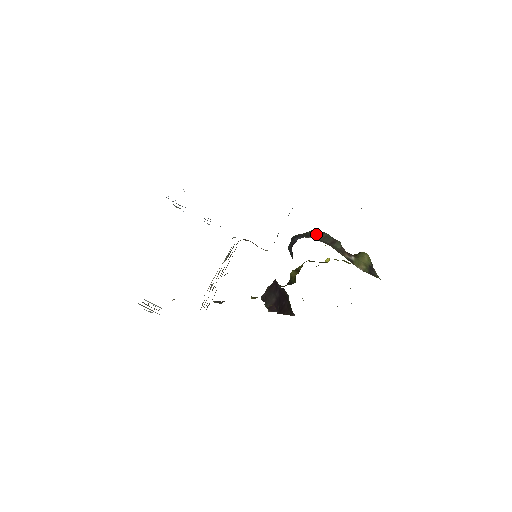
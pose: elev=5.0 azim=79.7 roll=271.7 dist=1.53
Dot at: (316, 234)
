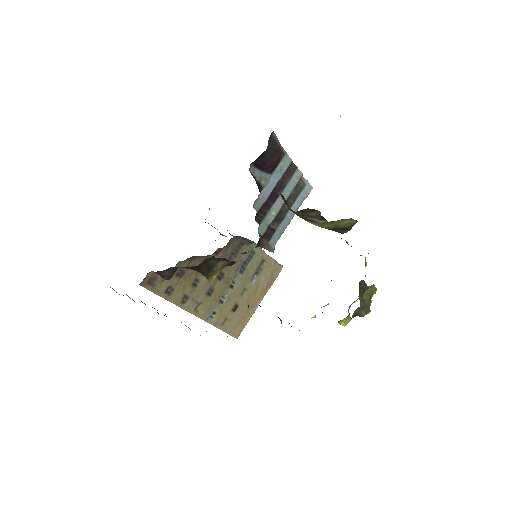
Dot at: occluded
